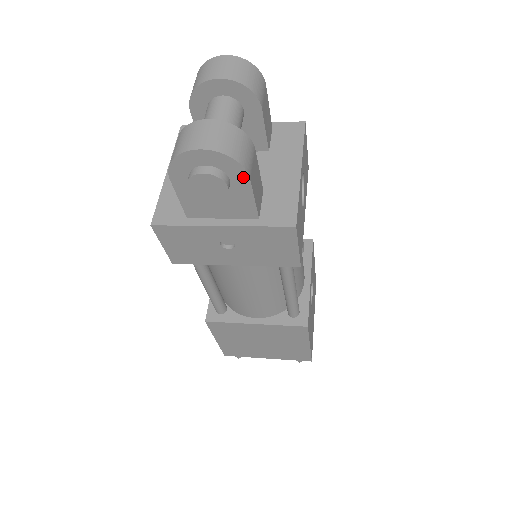
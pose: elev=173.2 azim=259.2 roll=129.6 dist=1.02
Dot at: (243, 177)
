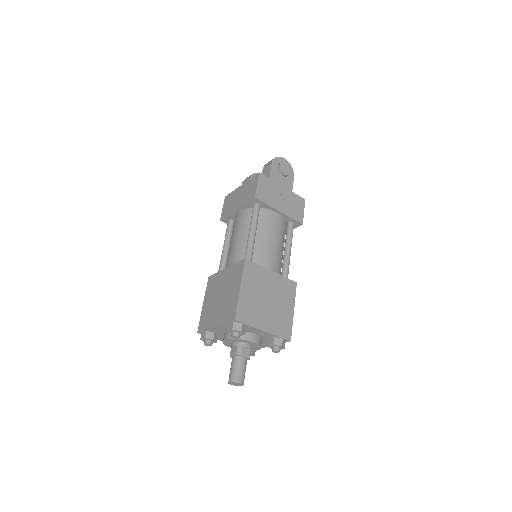
Dot at: (292, 175)
